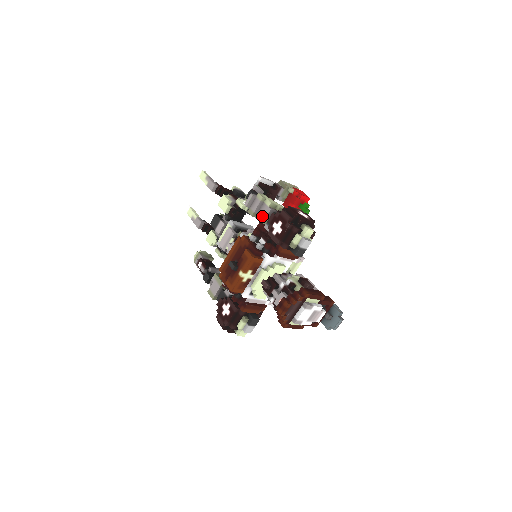
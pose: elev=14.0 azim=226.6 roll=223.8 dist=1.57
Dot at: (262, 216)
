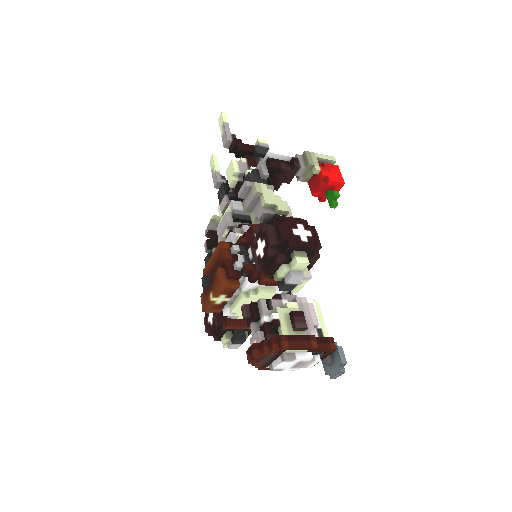
Dot at: (255, 217)
